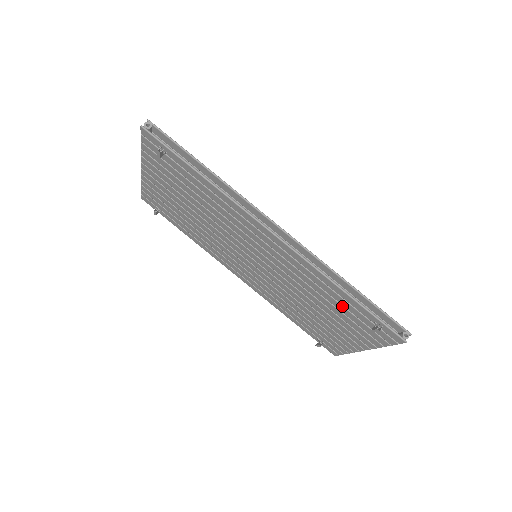
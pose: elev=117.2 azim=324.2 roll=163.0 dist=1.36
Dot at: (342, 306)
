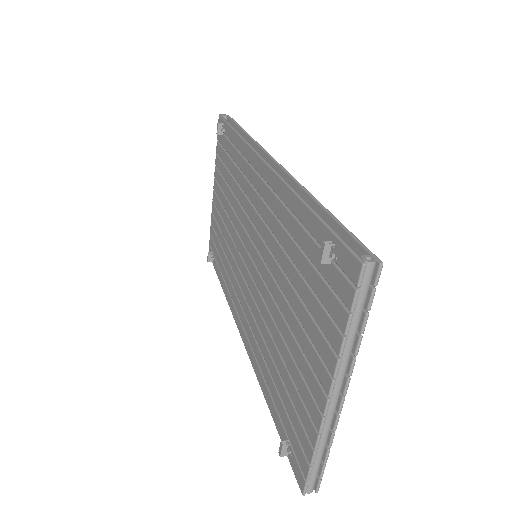
Dot at: (302, 254)
